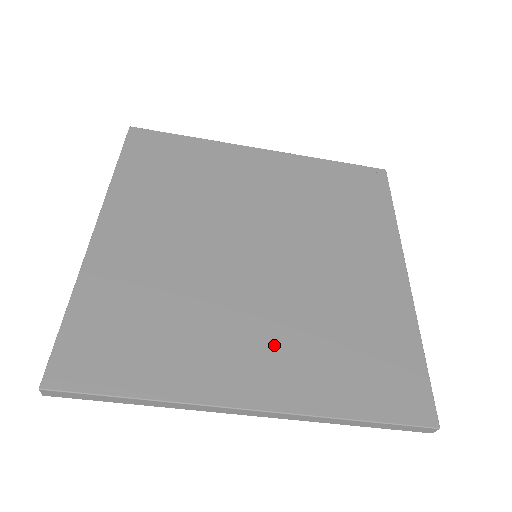
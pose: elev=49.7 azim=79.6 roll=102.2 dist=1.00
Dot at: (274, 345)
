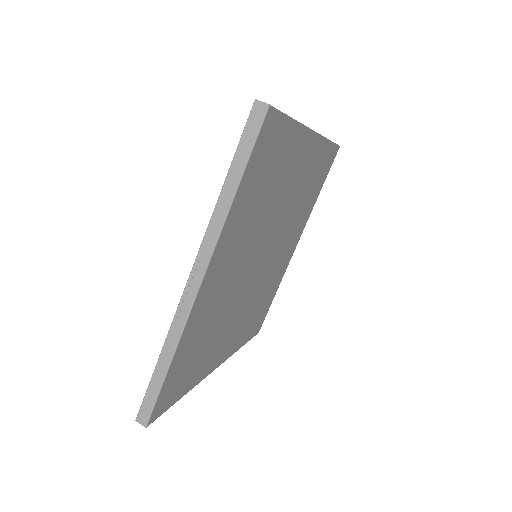
Dot at: (238, 327)
